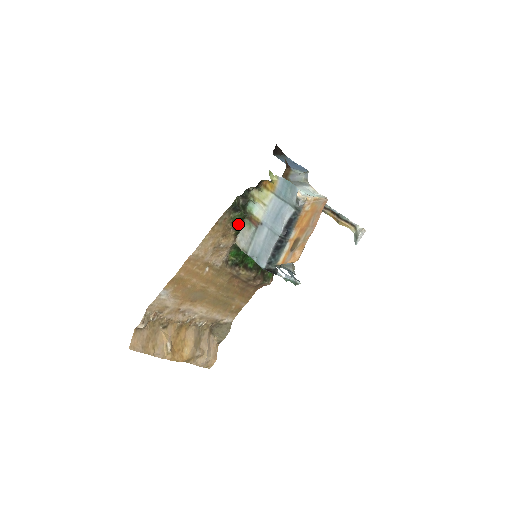
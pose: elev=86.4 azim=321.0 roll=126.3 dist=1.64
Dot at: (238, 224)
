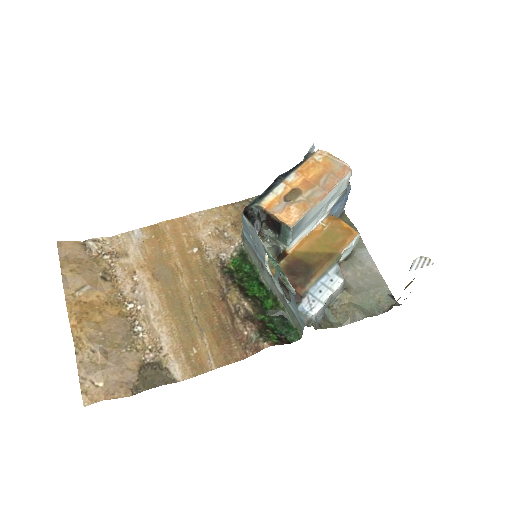
Dot at: occluded
